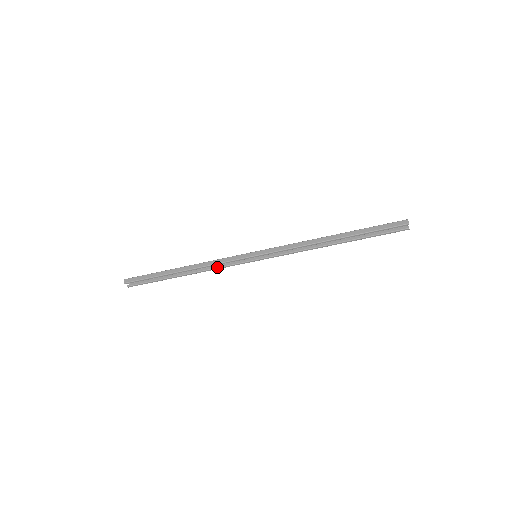
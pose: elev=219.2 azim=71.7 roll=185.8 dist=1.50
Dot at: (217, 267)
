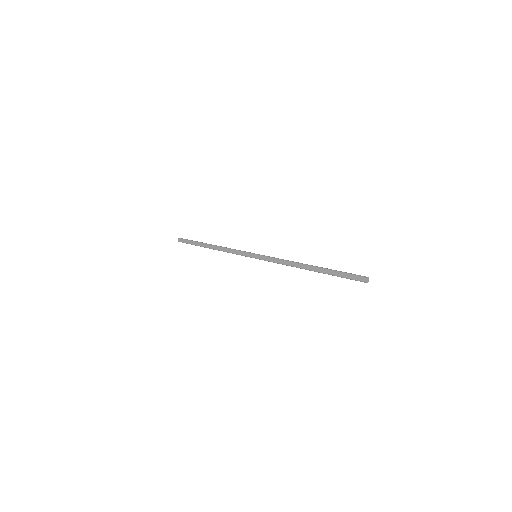
Dot at: occluded
